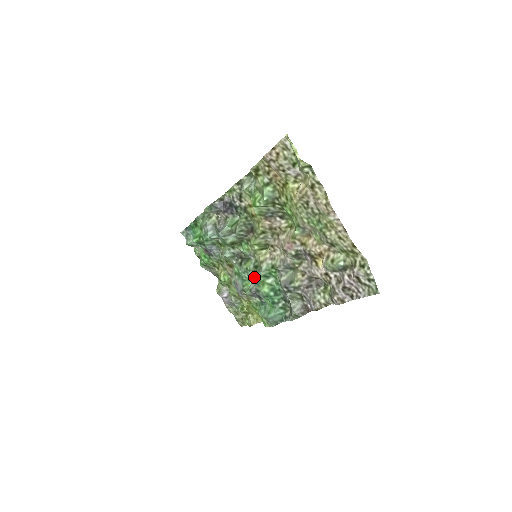
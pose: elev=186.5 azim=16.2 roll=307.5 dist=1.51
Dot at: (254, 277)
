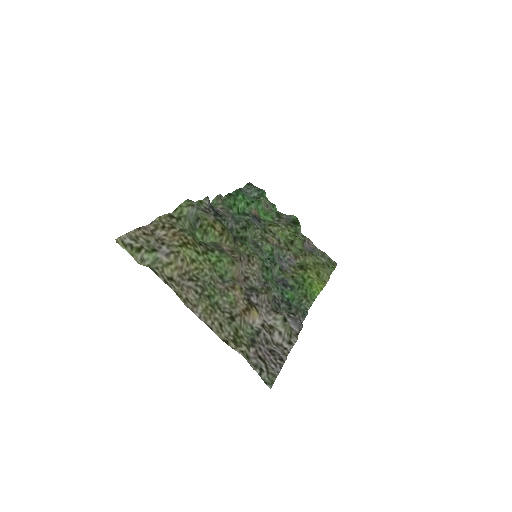
Dot at: (270, 269)
